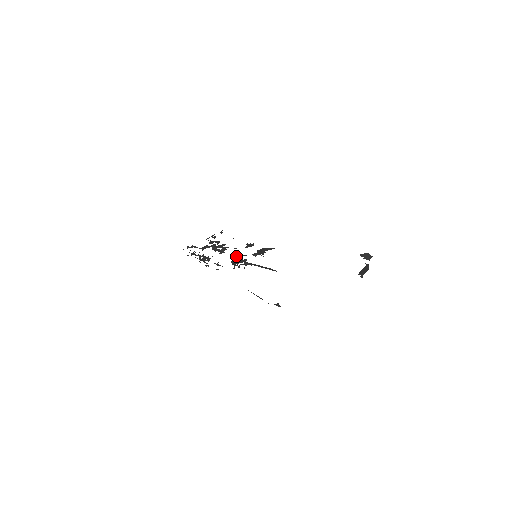
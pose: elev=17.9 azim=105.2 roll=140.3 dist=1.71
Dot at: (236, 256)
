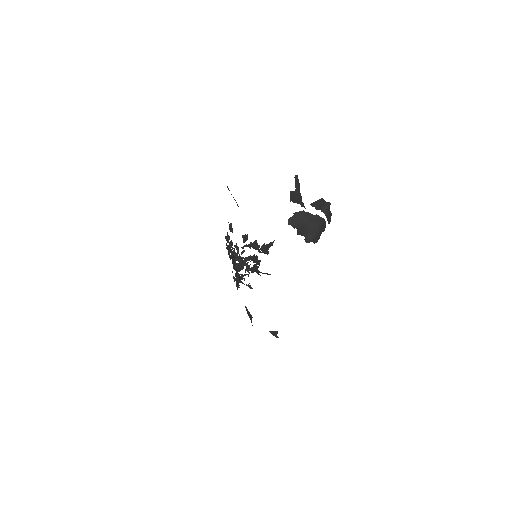
Dot at: (236, 256)
